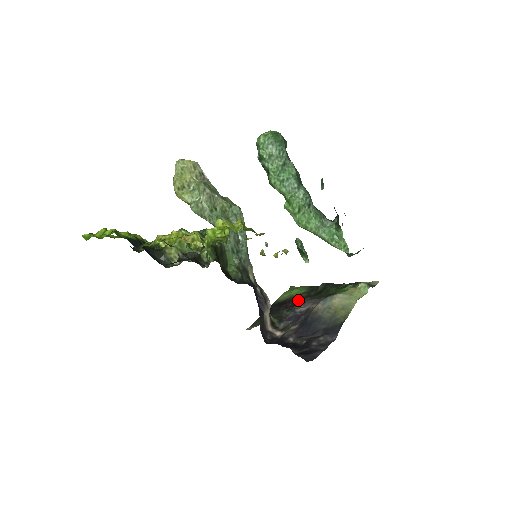
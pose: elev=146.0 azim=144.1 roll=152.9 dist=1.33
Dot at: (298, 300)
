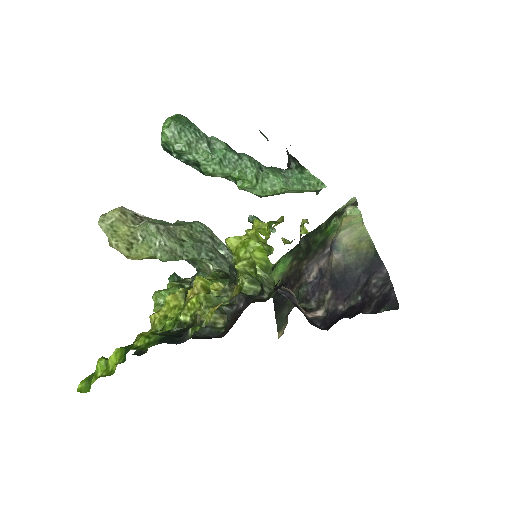
Dot at: (296, 272)
